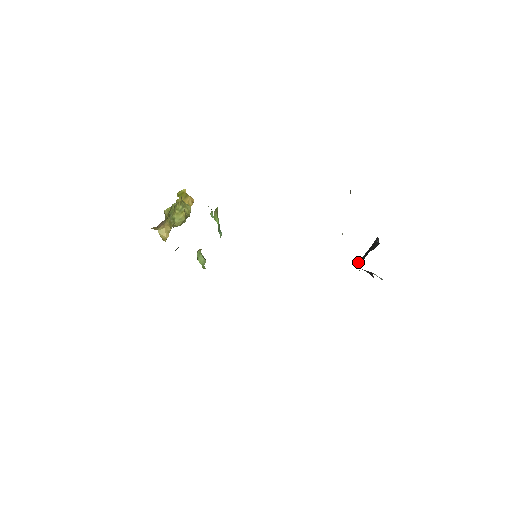
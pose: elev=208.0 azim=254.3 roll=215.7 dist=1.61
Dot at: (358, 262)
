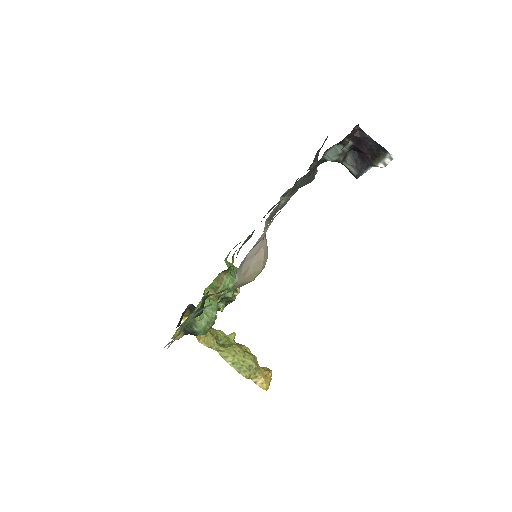
Dot at: (354, 176)
